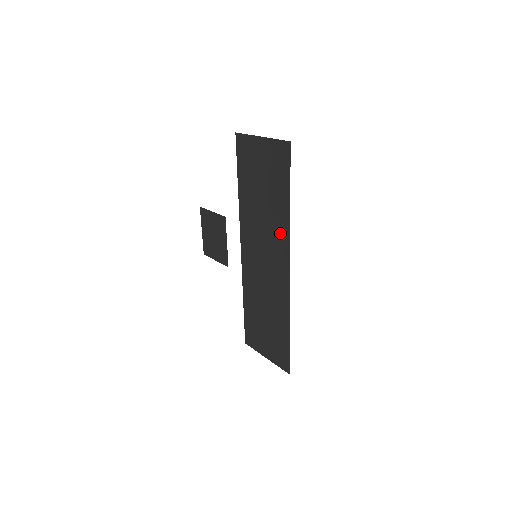
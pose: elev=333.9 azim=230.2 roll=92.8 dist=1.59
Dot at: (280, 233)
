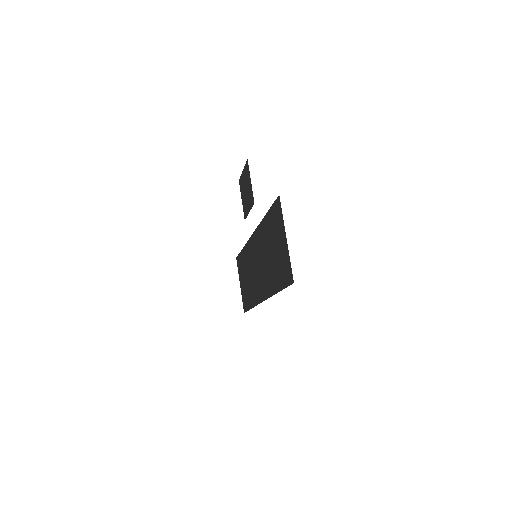
Dot at: (268, 284)
